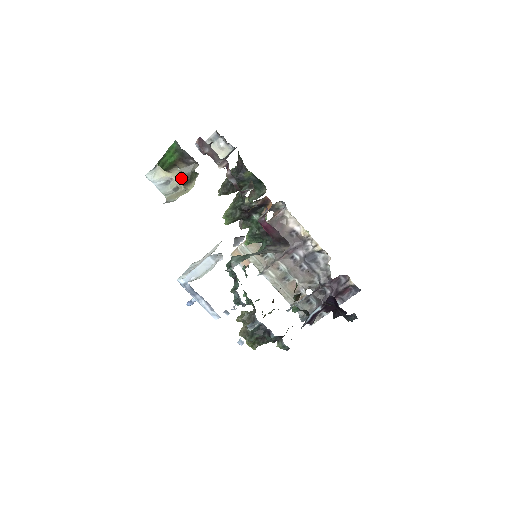
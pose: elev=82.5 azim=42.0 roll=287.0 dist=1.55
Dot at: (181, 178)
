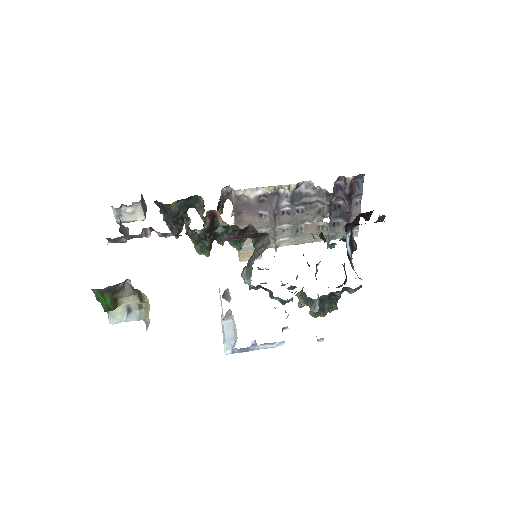
Dot at: (133, 298)
